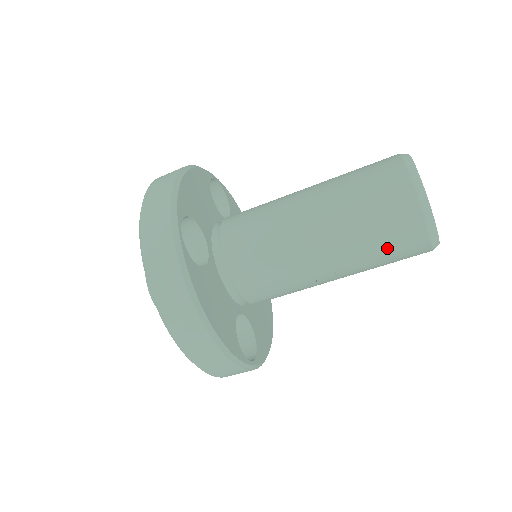
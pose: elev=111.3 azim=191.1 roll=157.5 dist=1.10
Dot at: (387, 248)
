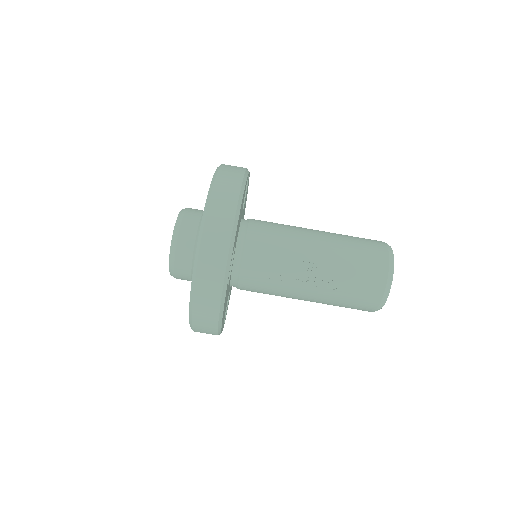
Dot at: (360, 263)
